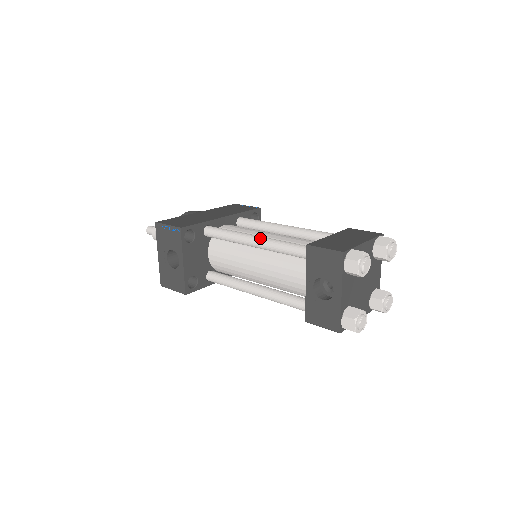
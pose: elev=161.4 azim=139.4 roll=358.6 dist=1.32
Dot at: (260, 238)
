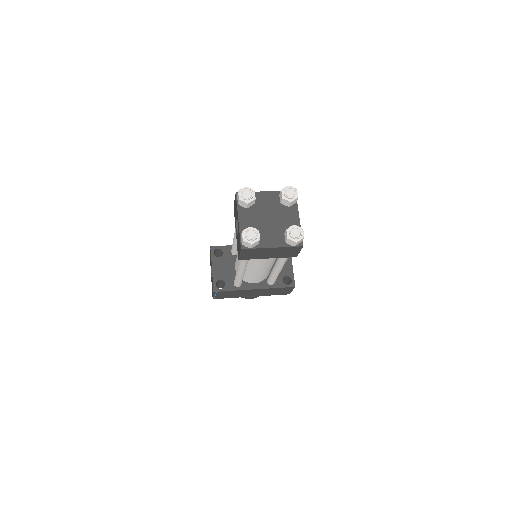
Dot at: occluded
